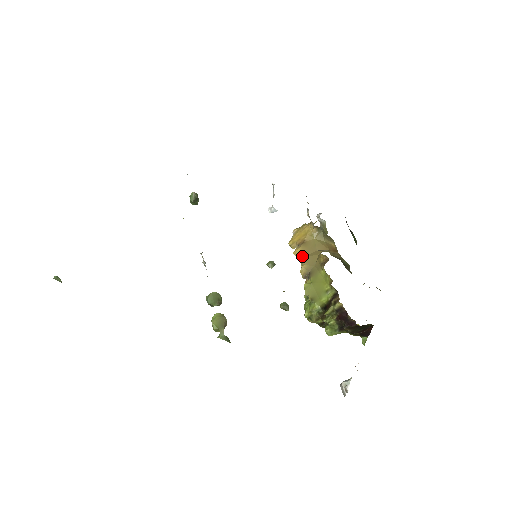
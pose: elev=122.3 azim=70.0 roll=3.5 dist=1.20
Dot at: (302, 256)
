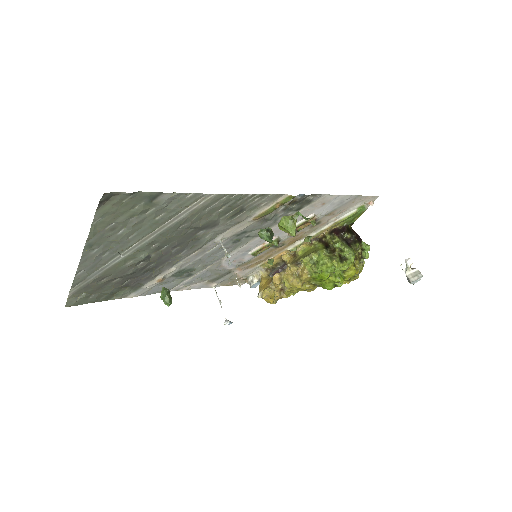
Dot at: (281, 272)
